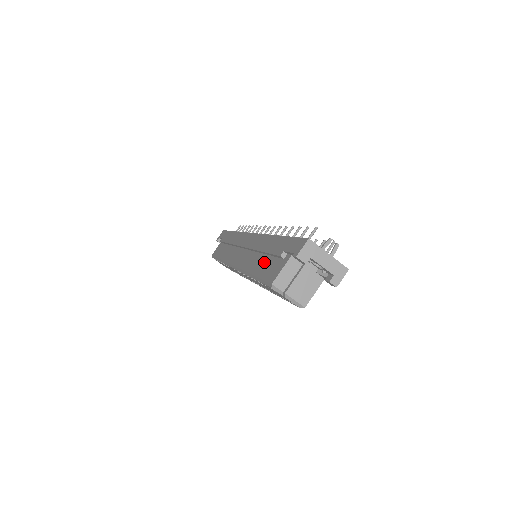
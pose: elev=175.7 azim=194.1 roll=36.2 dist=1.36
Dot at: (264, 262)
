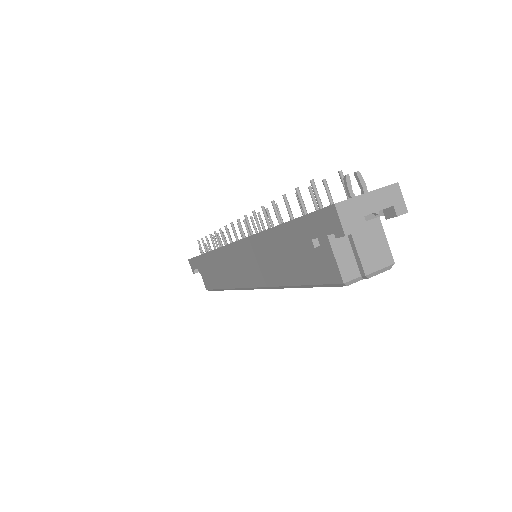
Dot at: (292, 264)
